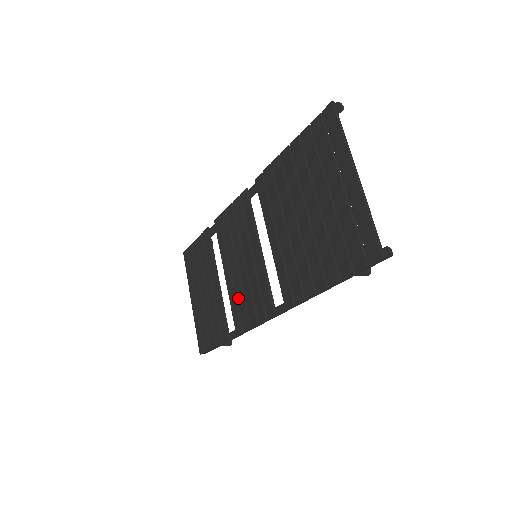
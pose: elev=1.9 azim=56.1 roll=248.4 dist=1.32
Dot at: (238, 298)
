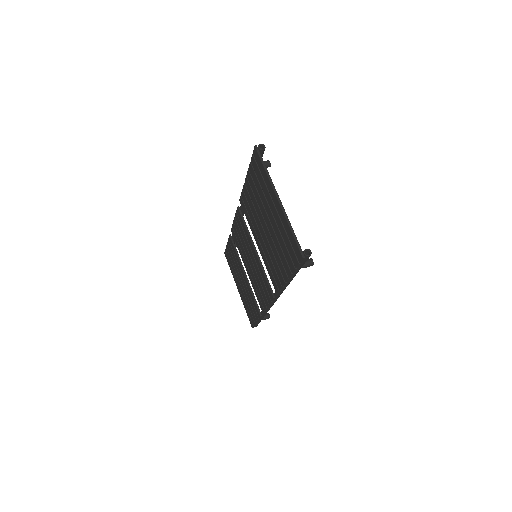
Dot at: (256, 287)
